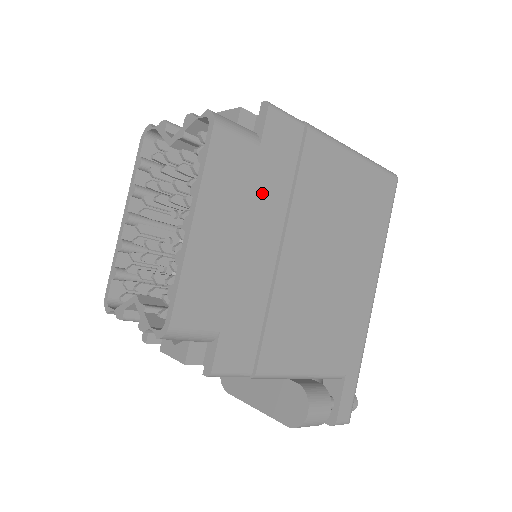
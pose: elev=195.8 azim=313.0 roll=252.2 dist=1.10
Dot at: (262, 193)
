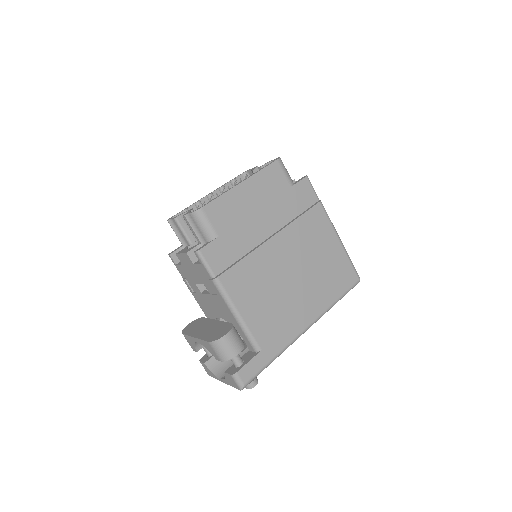
Dot at: (280, 205)
